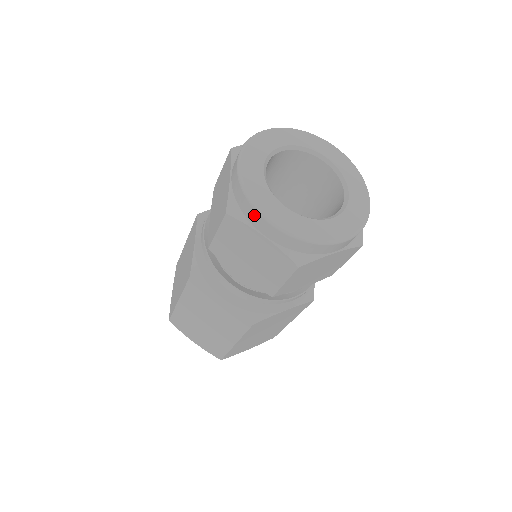
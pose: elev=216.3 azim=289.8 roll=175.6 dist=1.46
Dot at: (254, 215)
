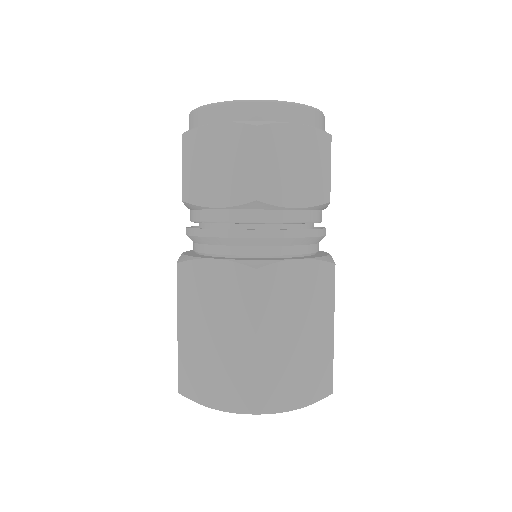
Dot at: (203, 113)
